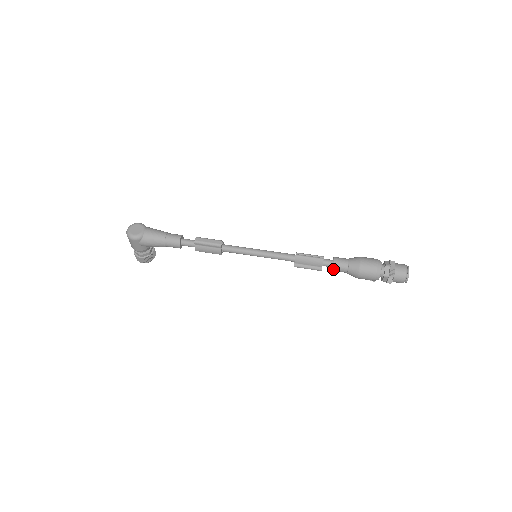
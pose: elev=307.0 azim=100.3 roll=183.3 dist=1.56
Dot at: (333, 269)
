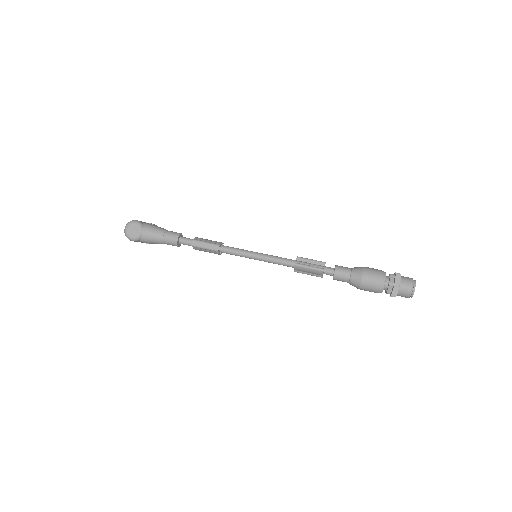
Dot at: (334, 279)
